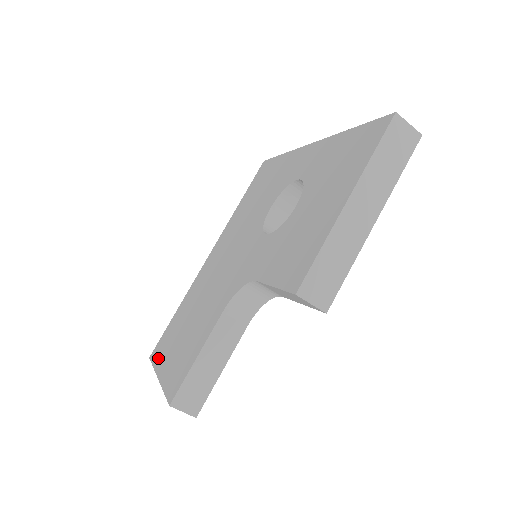
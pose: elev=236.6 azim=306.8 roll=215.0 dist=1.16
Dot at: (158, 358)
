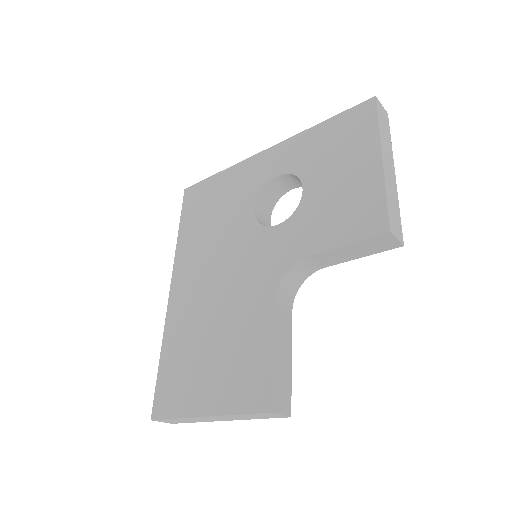
Dot at: (178, 406)
